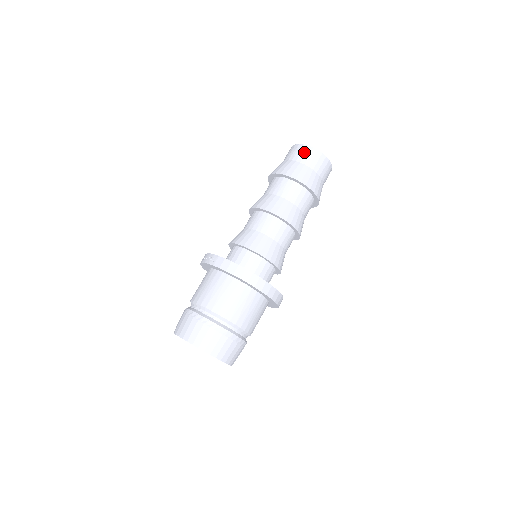
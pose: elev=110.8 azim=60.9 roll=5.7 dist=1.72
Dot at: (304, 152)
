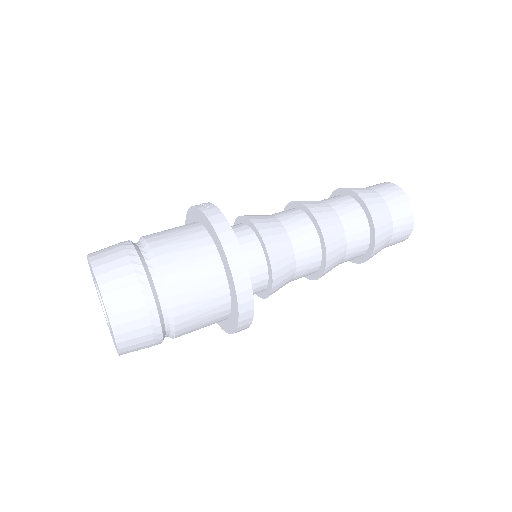
Dot at: (393, 191)
